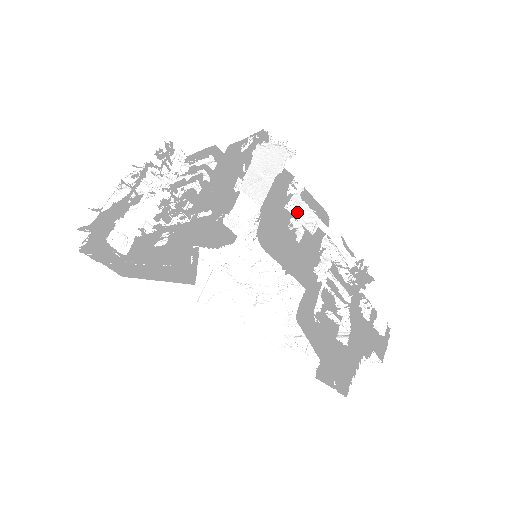
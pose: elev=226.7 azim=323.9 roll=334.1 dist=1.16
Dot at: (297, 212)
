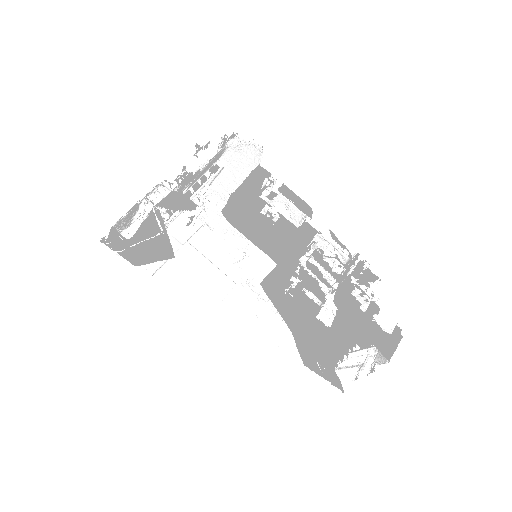
Dot at: (291, 214)
